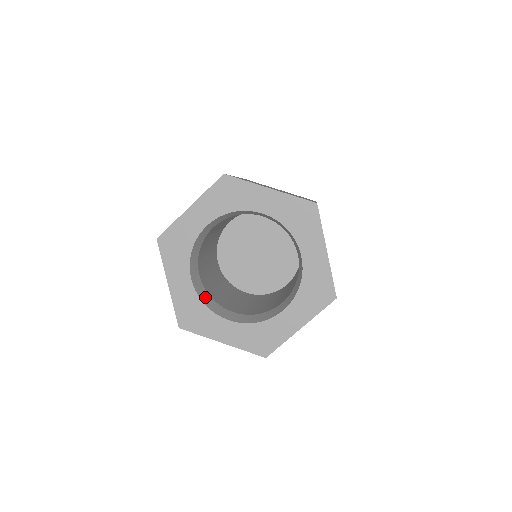
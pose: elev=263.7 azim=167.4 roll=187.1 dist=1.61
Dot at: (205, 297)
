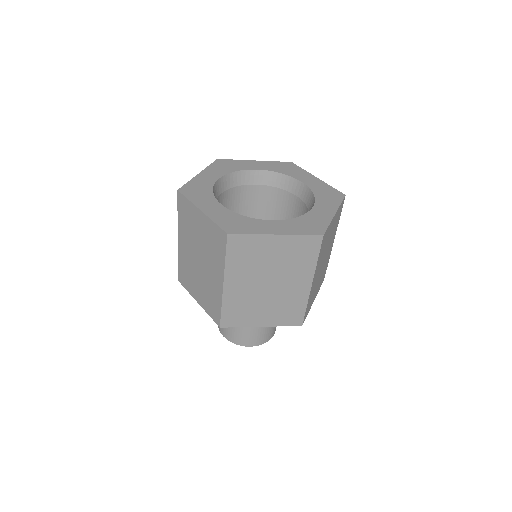
Dot at: occluded
